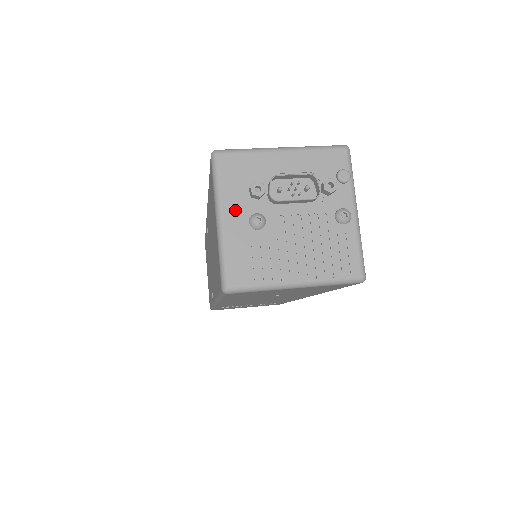
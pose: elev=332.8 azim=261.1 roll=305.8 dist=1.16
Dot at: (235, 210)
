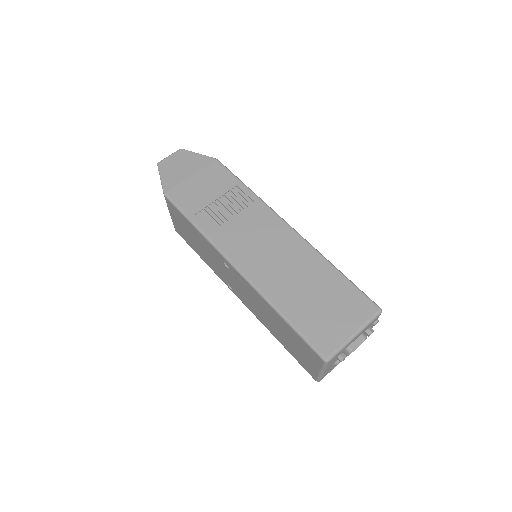
Dot at: occluded
